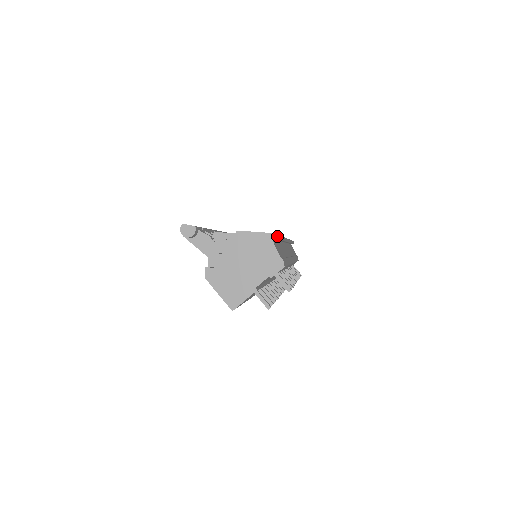
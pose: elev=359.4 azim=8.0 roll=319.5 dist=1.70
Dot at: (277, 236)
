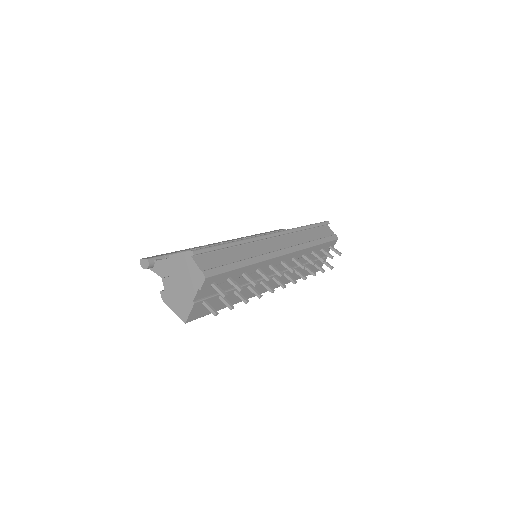
Dot at: (197, 251)
